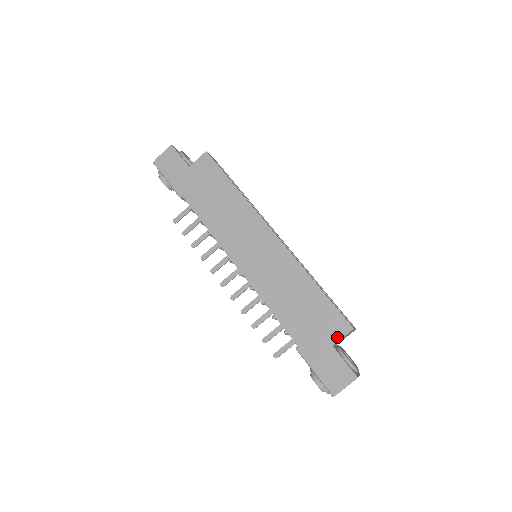
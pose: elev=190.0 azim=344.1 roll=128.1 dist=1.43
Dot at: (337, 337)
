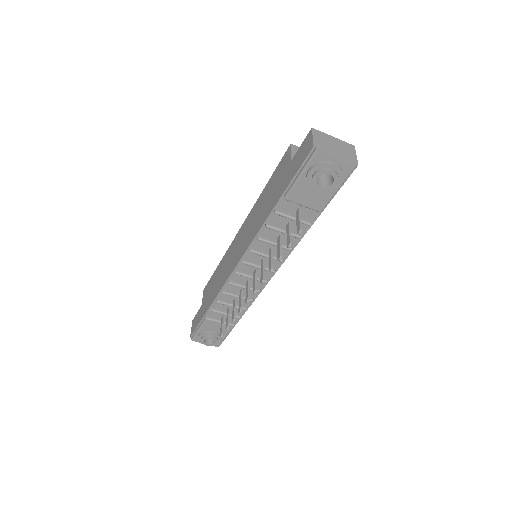
Dot at: (289, 158)
